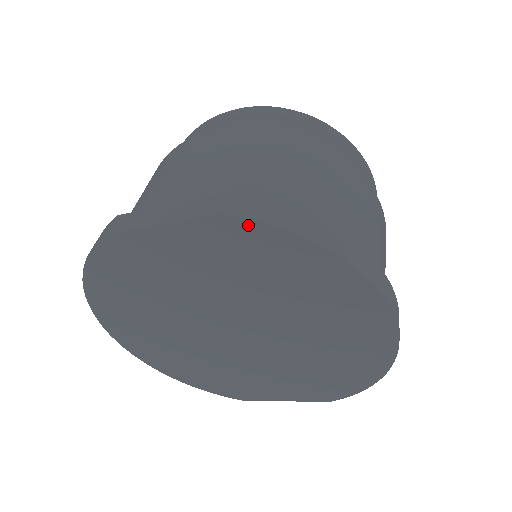
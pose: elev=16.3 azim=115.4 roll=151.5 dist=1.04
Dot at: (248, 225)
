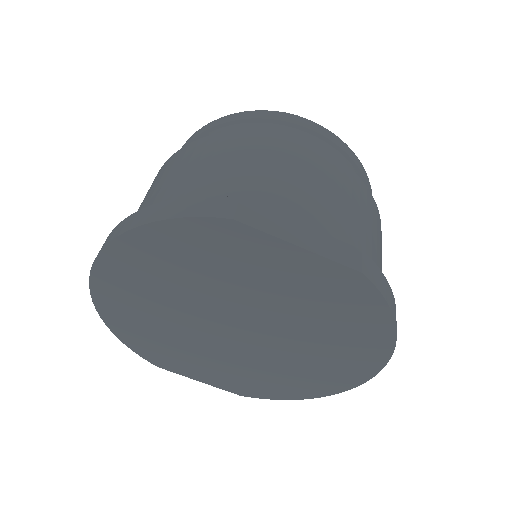
Dot at: (369, 289)
